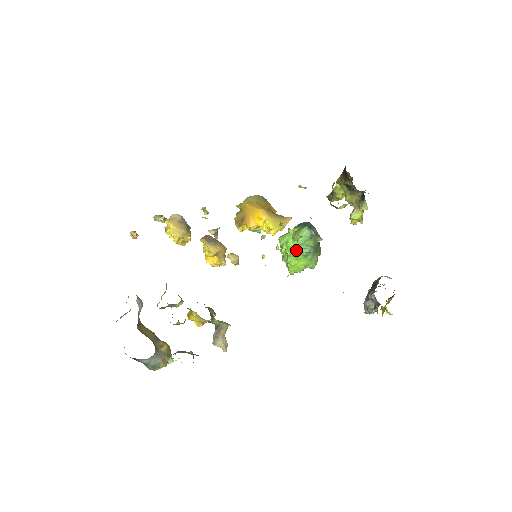
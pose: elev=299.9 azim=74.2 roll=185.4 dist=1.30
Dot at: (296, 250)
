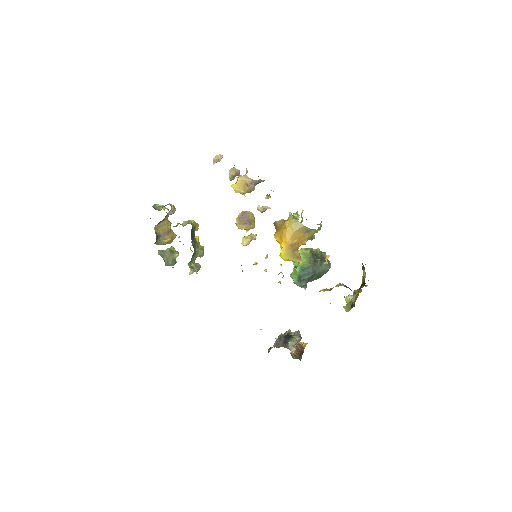
Dot at: occluded
